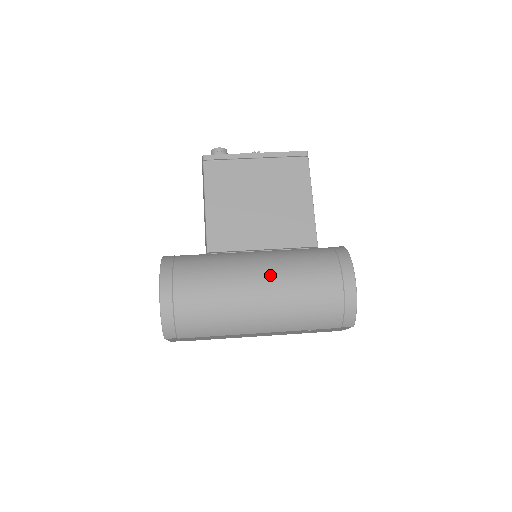
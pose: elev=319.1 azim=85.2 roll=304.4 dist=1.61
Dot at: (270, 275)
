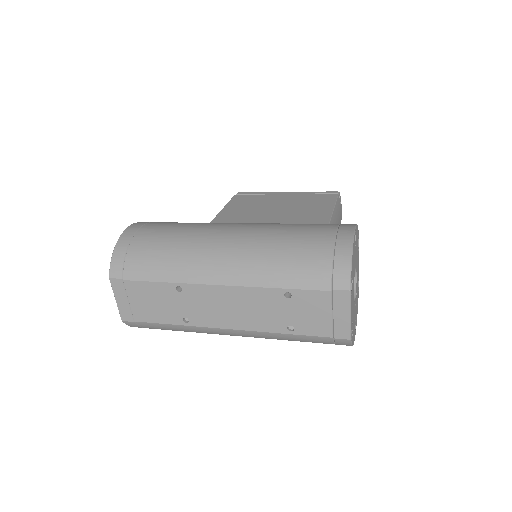
Dot at: (250, 224)
